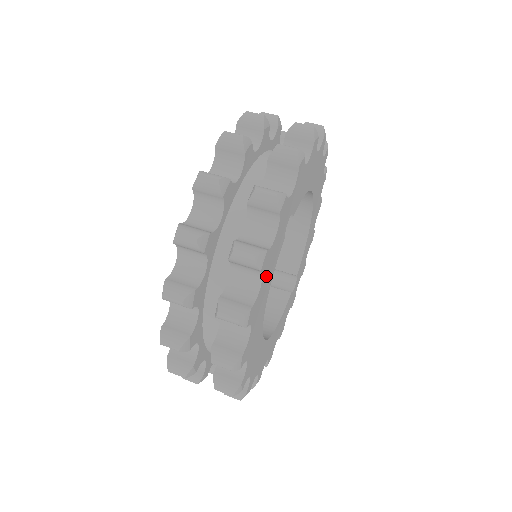
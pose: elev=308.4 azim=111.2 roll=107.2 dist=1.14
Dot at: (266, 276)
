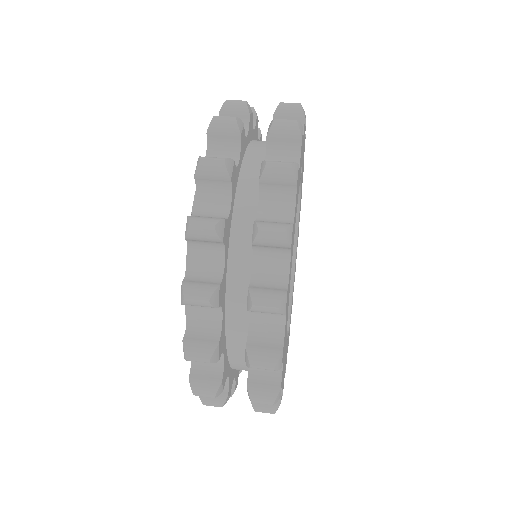
Dot at: (299, 171)
